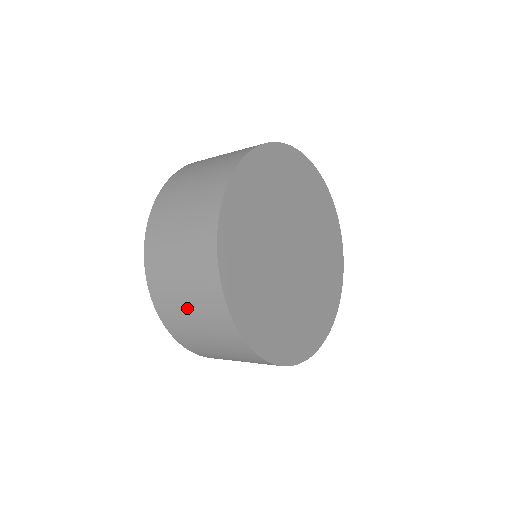
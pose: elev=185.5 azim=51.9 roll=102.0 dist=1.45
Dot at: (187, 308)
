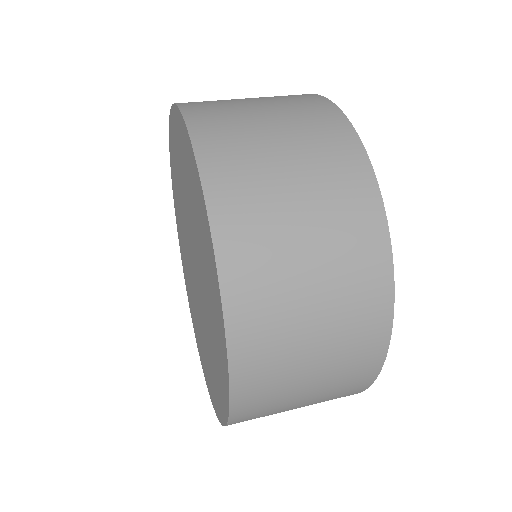
Dot at: (302, 398)
